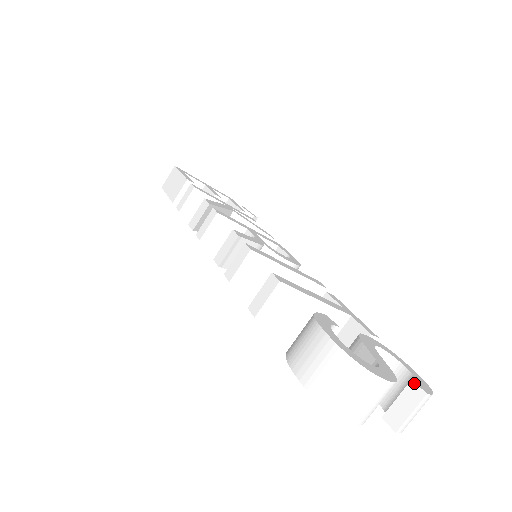
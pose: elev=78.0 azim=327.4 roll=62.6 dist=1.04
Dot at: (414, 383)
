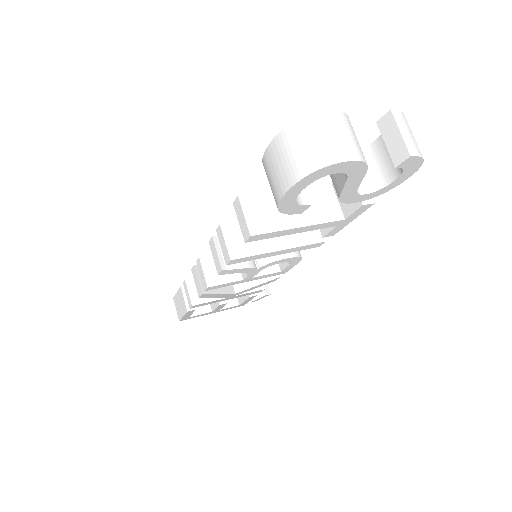
Dot at: (379, 120)
